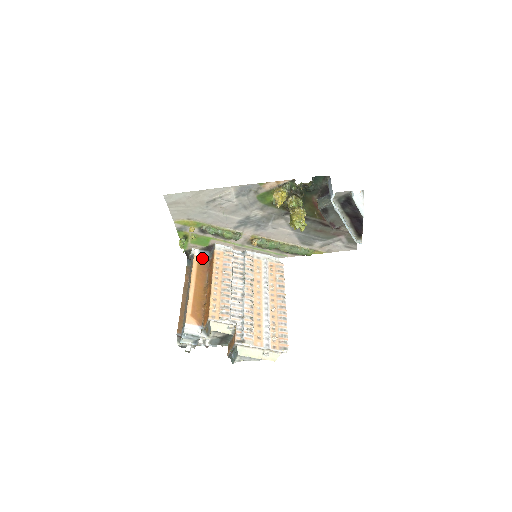
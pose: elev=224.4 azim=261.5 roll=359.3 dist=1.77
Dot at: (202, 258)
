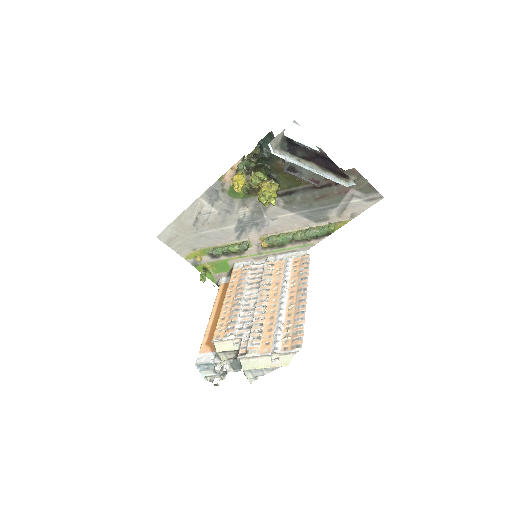
Dot at: occluded
